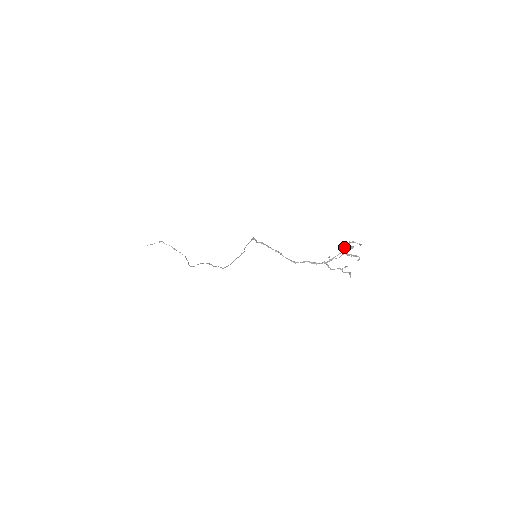
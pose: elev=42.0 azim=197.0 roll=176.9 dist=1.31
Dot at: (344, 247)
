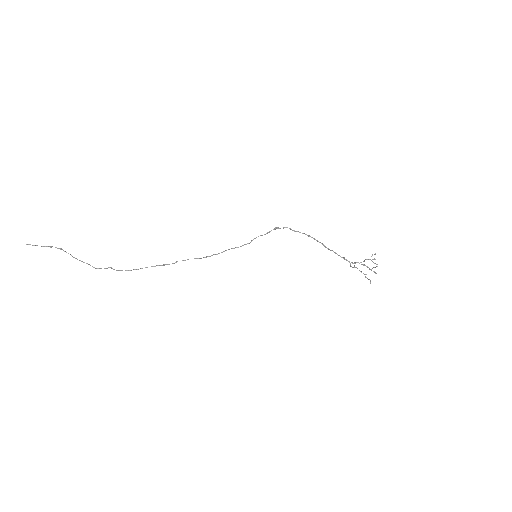
Dot at: occluded
